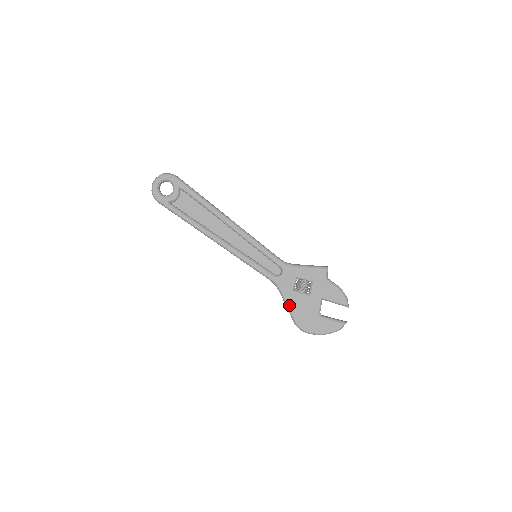
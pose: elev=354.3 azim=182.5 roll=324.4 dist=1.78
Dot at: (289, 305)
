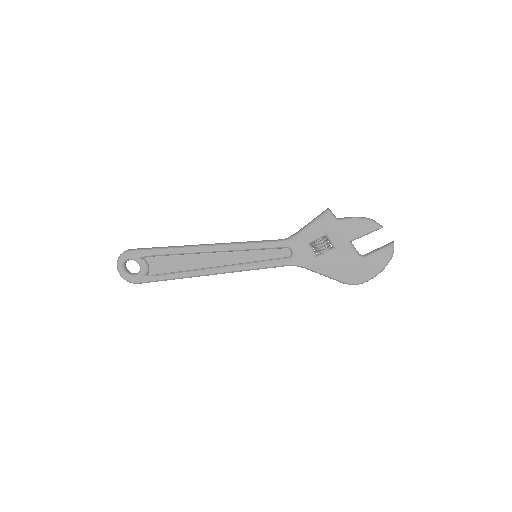
Dot at: (324, 273)
